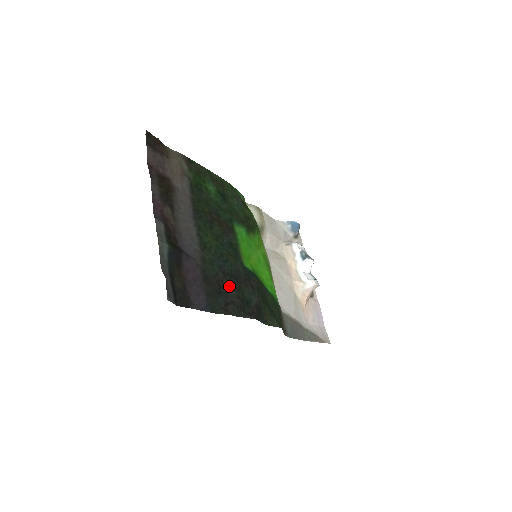
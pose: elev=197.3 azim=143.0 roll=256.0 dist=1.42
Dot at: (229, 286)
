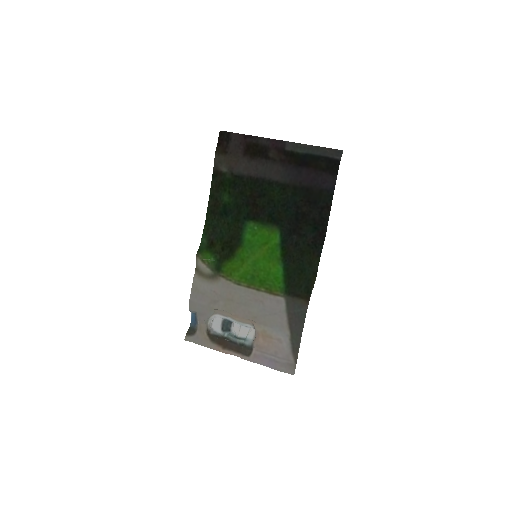
Dot at: (306, 212)
